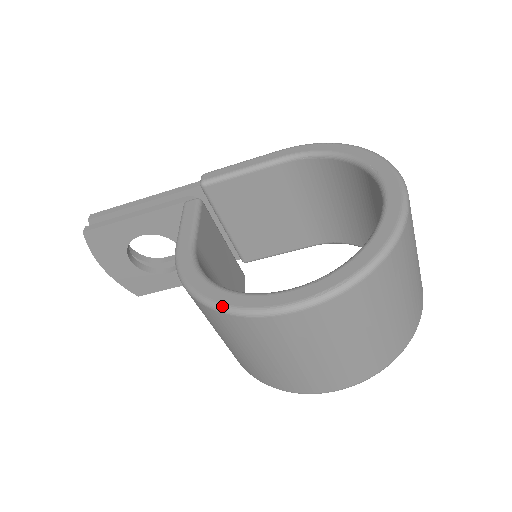
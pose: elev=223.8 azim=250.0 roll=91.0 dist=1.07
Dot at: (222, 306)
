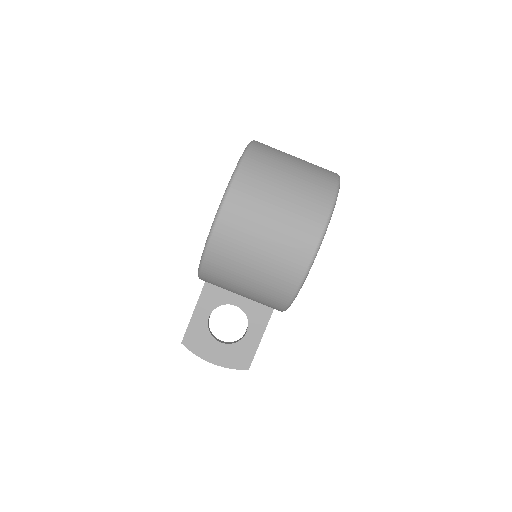
Dot at: (204, 249)
